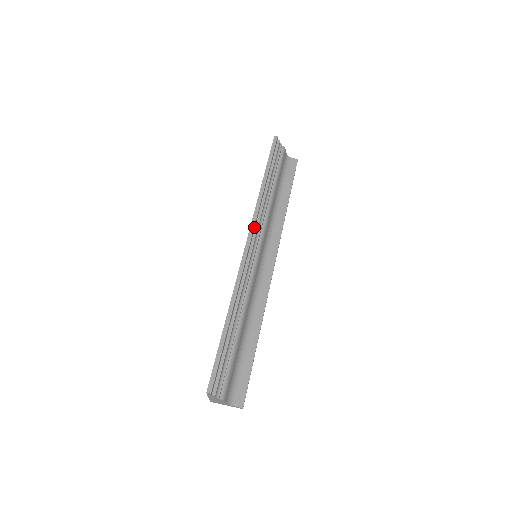
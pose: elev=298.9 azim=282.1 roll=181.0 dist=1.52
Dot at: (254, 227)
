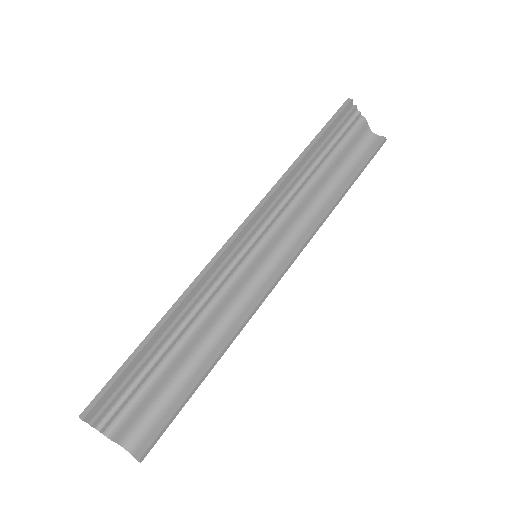
Dot at: (258, 213)
